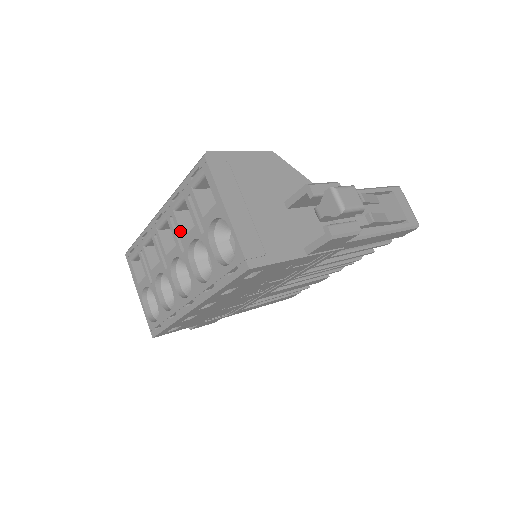
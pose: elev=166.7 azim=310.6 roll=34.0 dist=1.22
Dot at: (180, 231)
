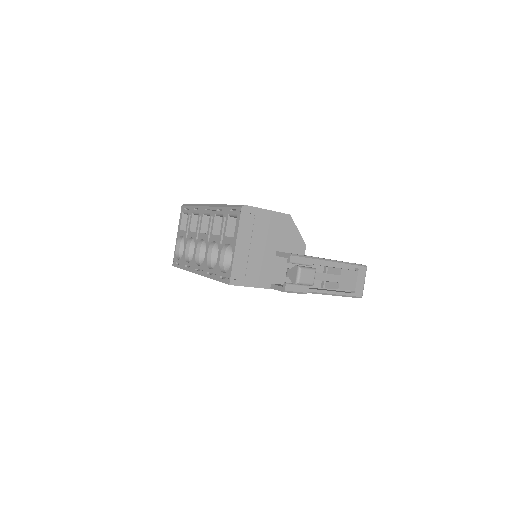
Dot at: (212, 229)
